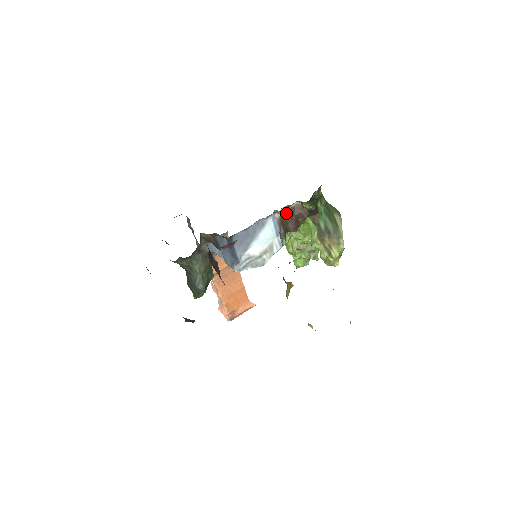
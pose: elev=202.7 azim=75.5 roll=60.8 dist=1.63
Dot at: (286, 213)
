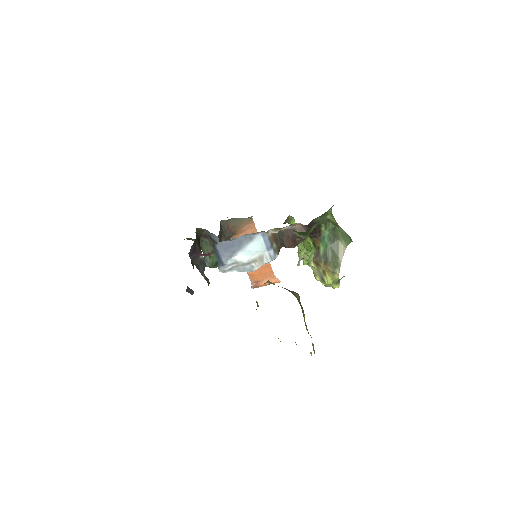
Dot at: (281, 231)
